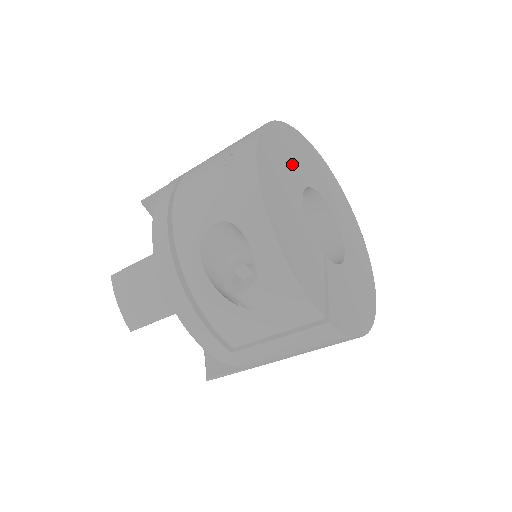
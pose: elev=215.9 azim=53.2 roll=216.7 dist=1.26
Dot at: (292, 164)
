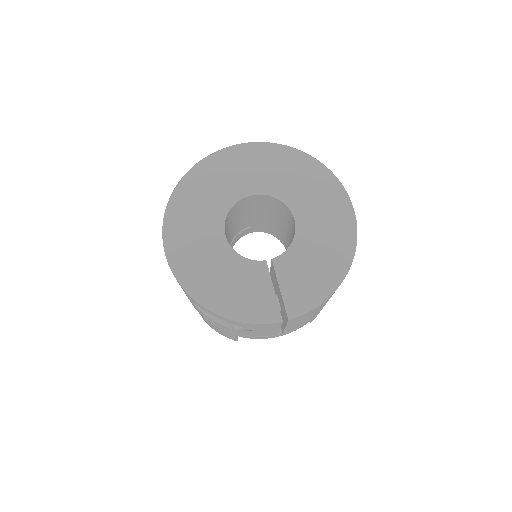
Dot at: (203, 214)
